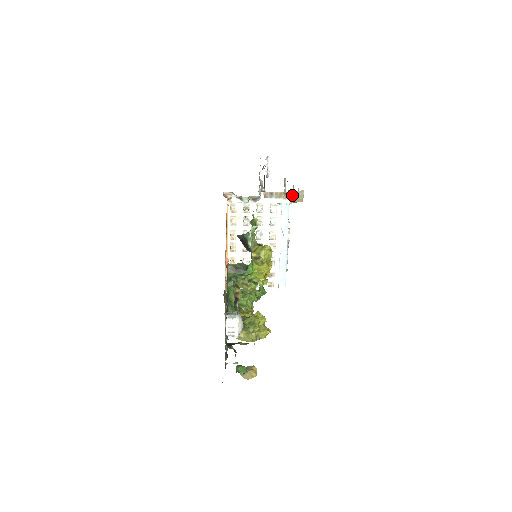
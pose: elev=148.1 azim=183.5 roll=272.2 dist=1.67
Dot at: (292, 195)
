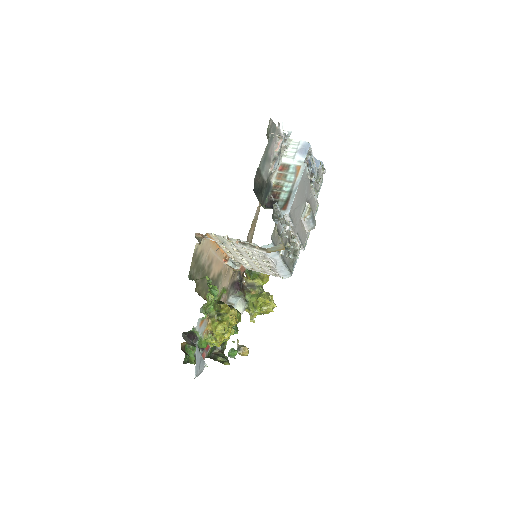
Dot at: (267, 250)
